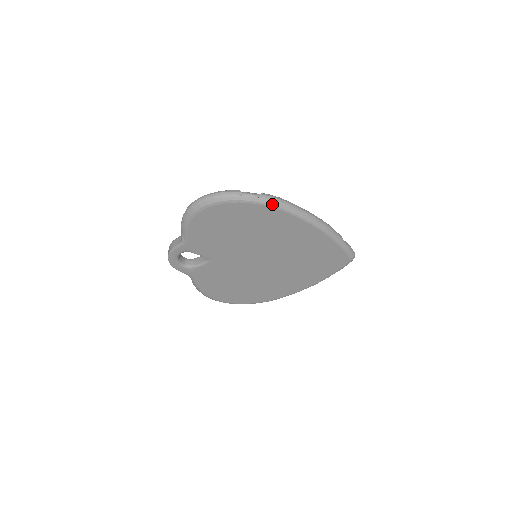
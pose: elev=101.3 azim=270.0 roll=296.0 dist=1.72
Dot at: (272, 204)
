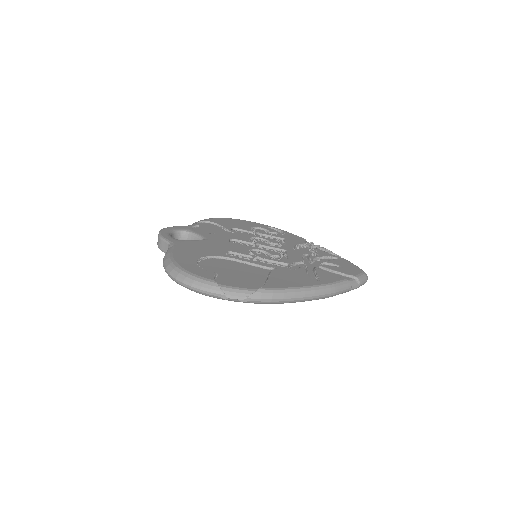
Dot at: (261, 303)
